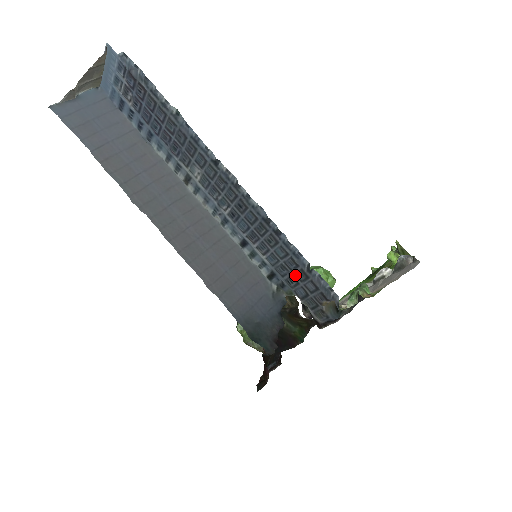
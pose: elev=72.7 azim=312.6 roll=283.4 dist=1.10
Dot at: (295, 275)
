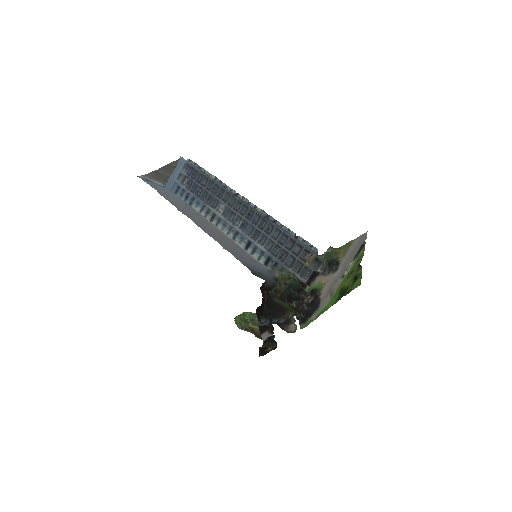
Dot at: (286, 247)
